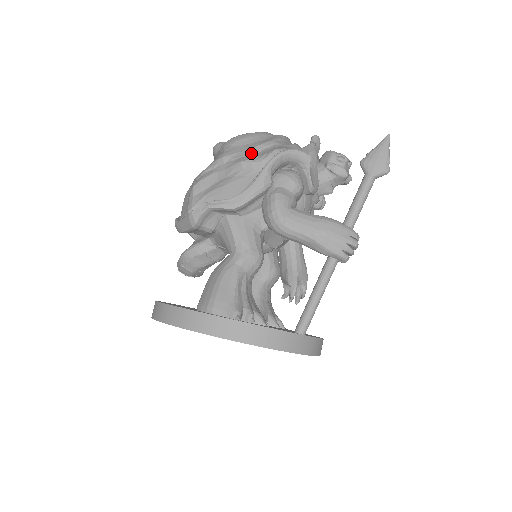
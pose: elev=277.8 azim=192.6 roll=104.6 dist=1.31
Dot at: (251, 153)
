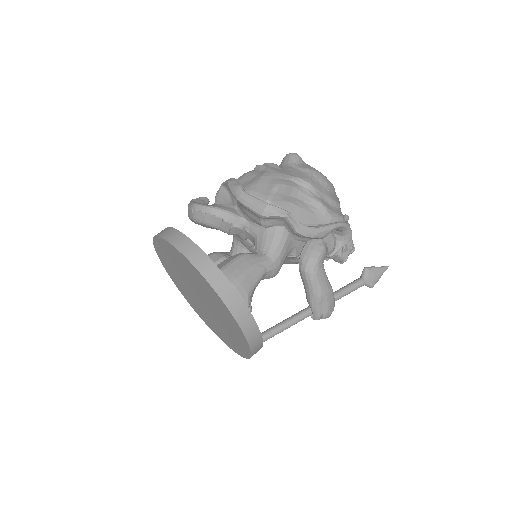
Dot at: (327, 201)
